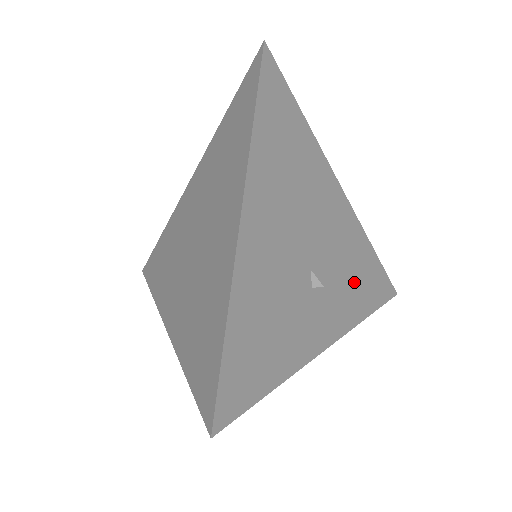
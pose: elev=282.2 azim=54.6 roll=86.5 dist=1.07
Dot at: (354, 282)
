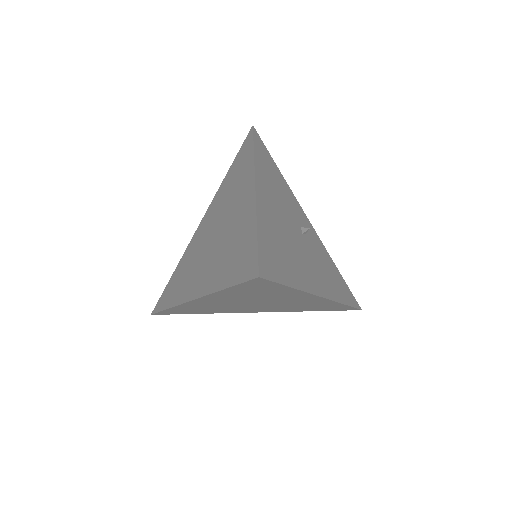
Dot at: (280, 185)
